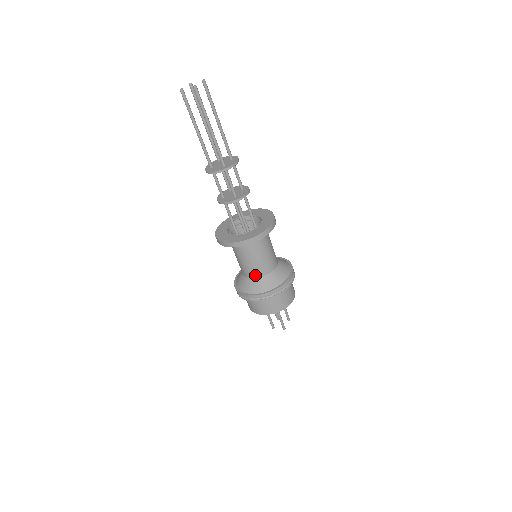
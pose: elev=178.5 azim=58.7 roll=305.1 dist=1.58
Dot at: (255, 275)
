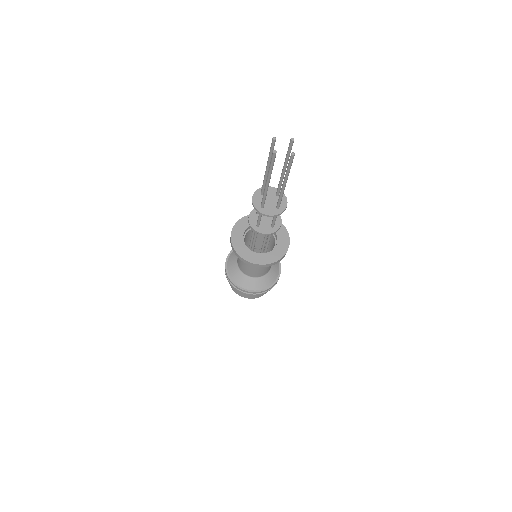
Dot at: (259, 275)
